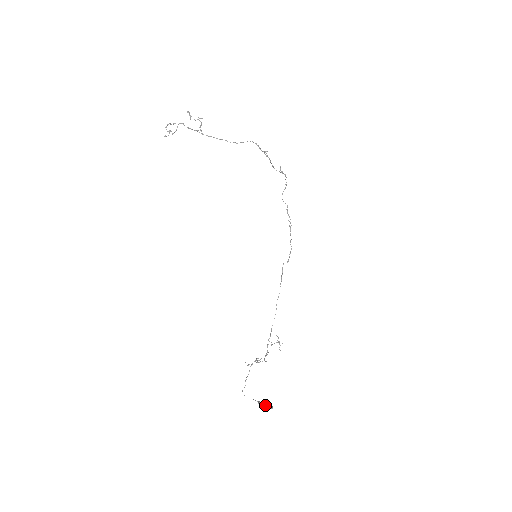
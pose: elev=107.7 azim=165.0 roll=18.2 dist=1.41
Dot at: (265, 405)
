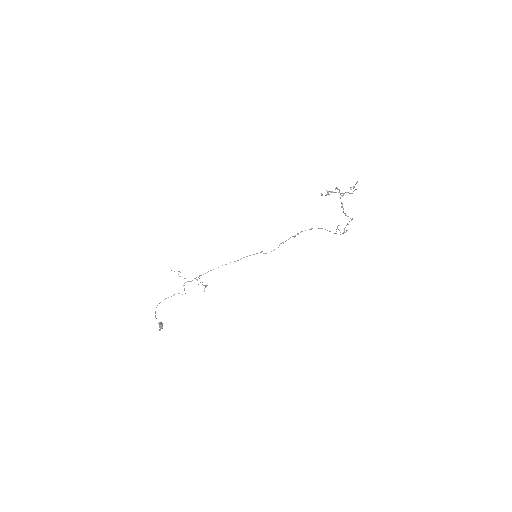
Dot at: (160, 325)
